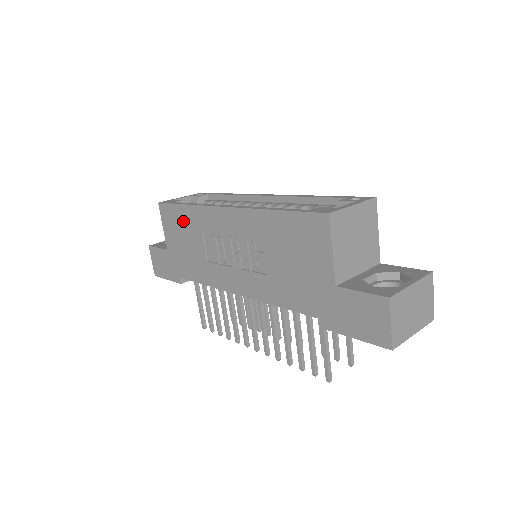
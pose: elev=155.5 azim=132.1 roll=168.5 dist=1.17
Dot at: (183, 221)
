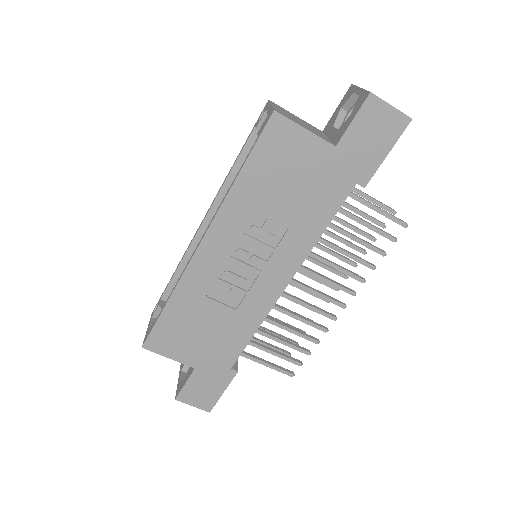
Dot at: (180, 319)
